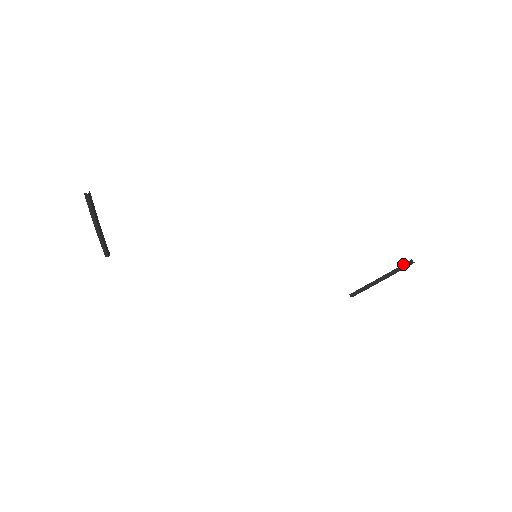
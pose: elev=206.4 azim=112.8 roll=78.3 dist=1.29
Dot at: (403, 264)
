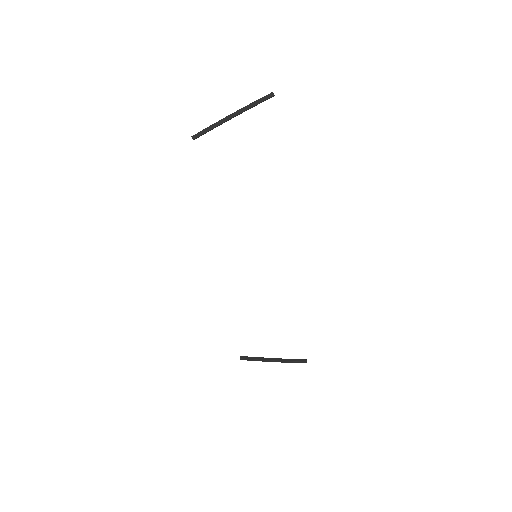
Dot at: (298, 359)
